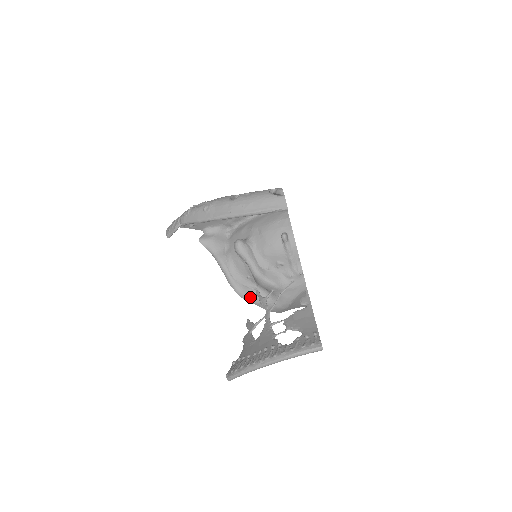
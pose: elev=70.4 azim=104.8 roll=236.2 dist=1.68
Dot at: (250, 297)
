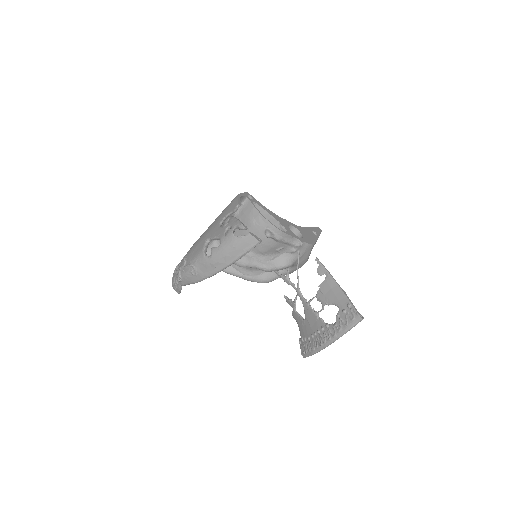
Dot at: (273, 278)
